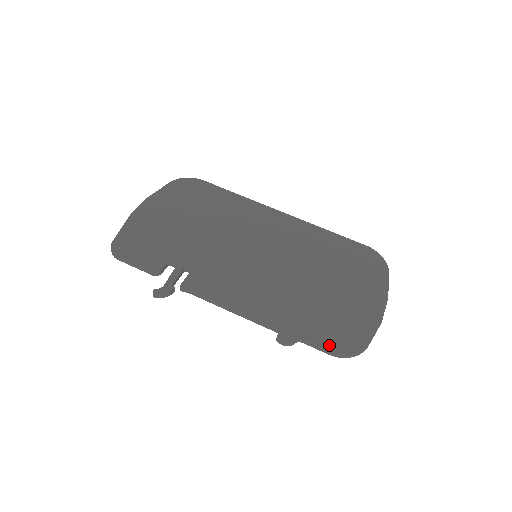
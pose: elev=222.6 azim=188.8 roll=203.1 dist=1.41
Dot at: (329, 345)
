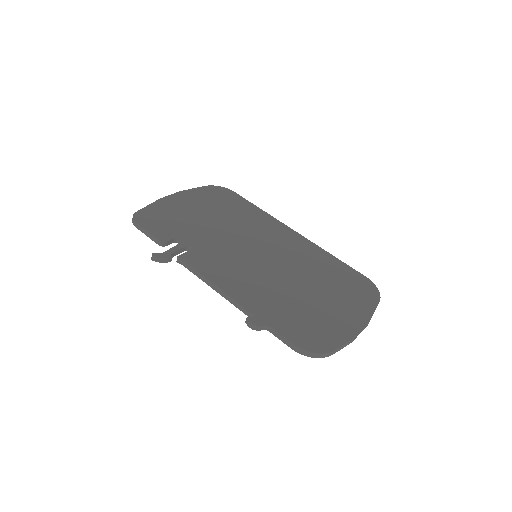
Dot at: (293, 339)
